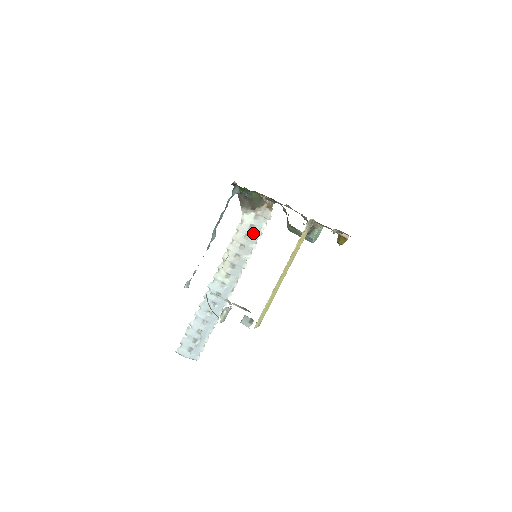
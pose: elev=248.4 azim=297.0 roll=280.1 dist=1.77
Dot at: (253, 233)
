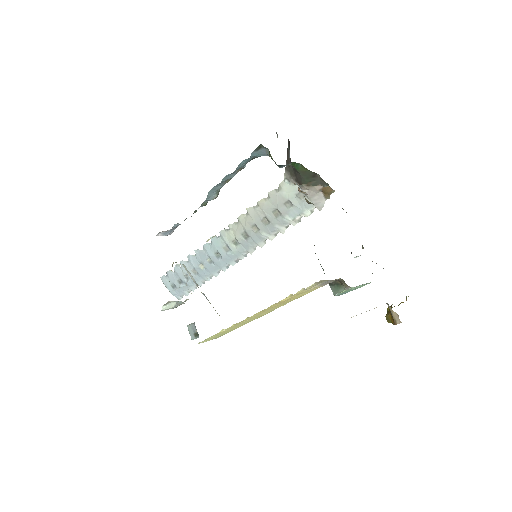
Dot at: (287, 213)
